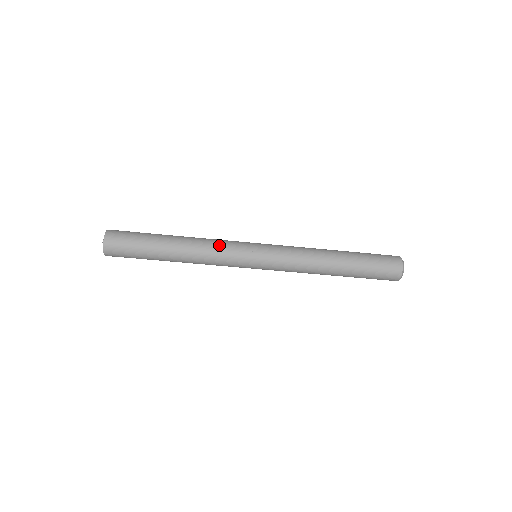
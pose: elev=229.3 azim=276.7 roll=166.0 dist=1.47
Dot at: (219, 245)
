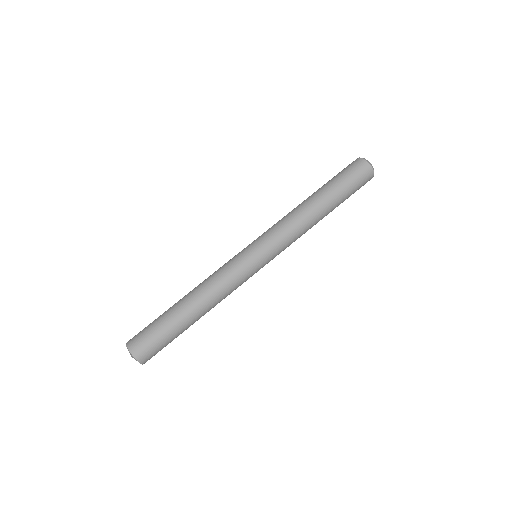
Dot at: (218, 270)
